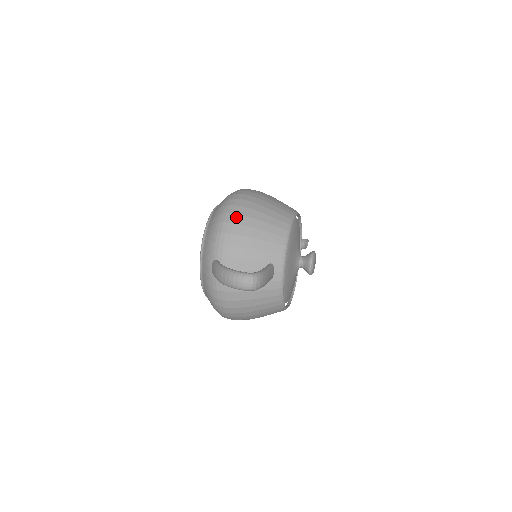
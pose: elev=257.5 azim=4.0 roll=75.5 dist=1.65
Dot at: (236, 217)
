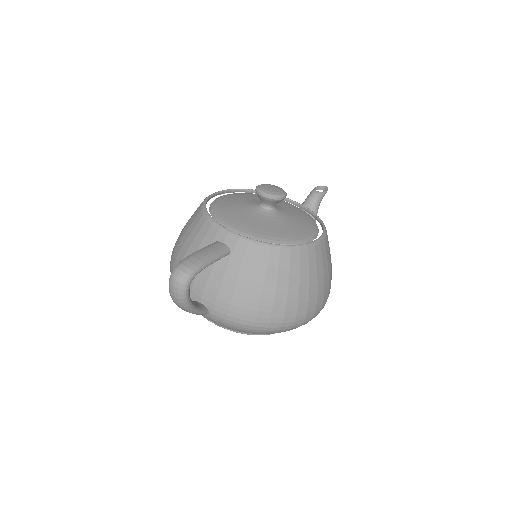
Dot at: (172, 261)
